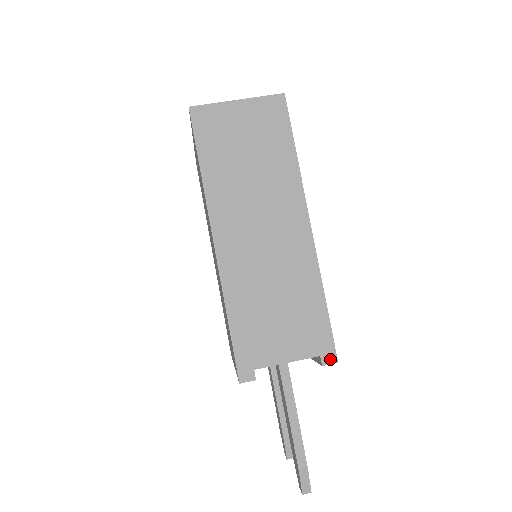
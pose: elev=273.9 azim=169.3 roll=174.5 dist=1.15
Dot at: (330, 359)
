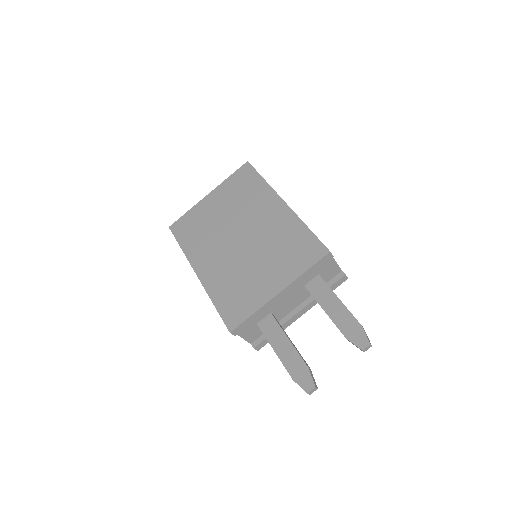
Dot at: (345, 275)
